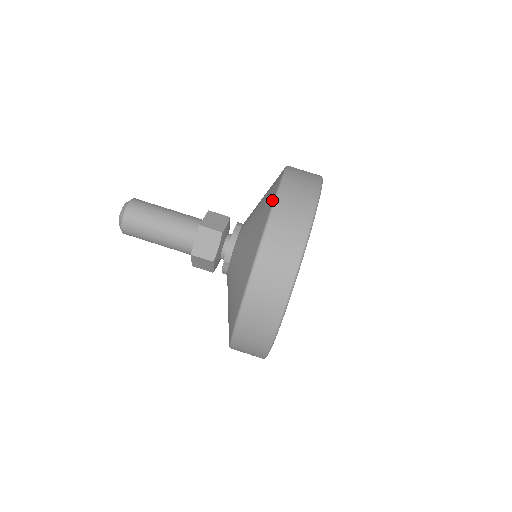
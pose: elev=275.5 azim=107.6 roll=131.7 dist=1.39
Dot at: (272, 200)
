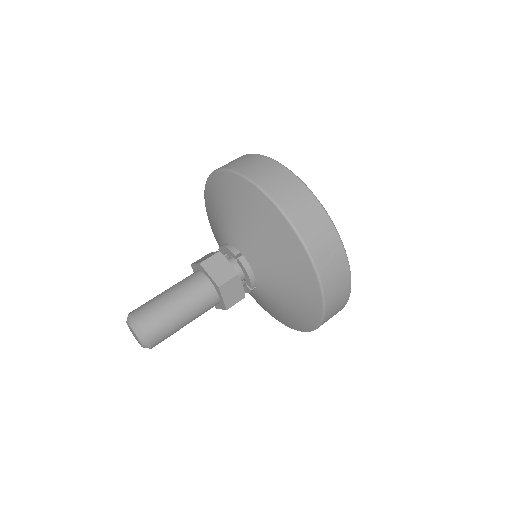
Dot at: (294, 235)
